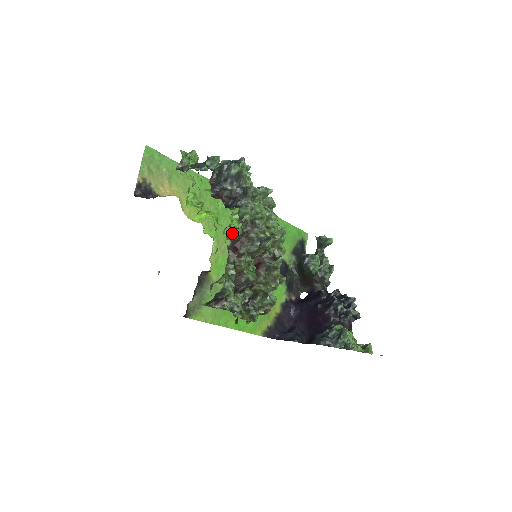
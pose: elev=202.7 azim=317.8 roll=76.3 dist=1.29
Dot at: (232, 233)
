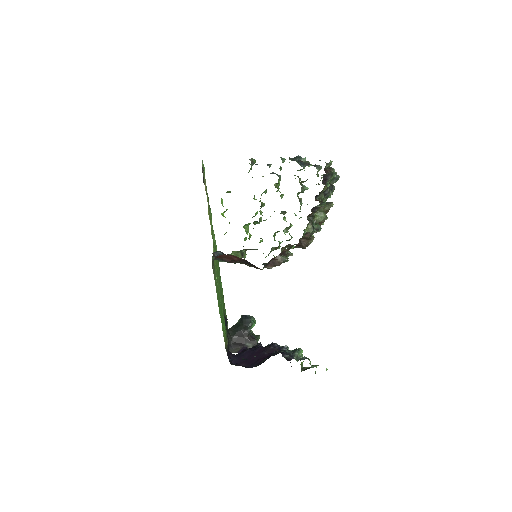
Dot at: (255, 224)
